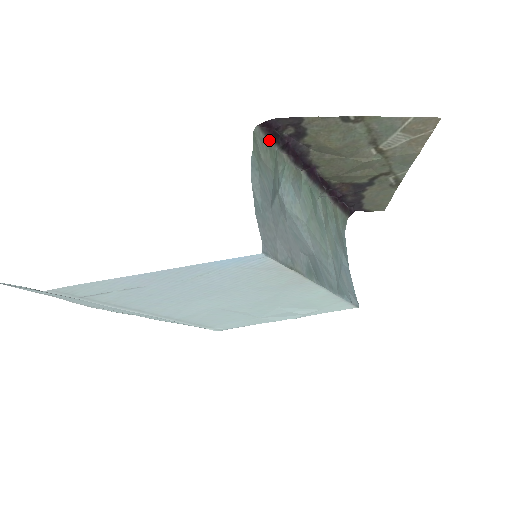
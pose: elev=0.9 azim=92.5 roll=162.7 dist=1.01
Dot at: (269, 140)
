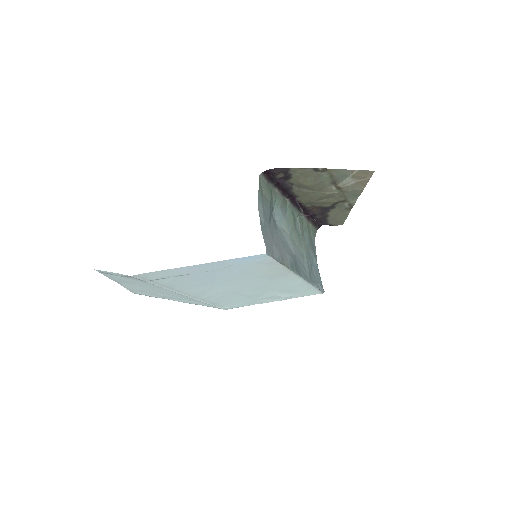
Dot at: (268, 181)
